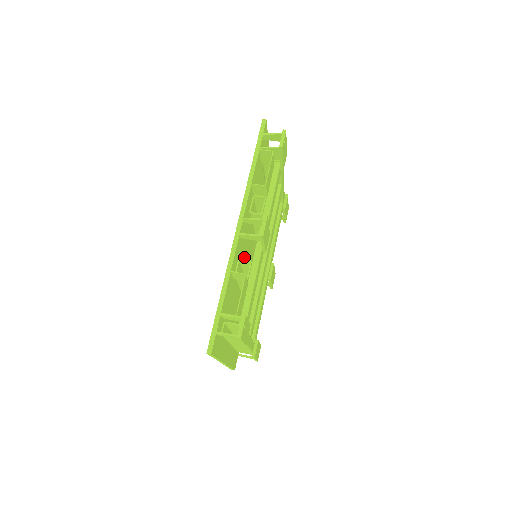
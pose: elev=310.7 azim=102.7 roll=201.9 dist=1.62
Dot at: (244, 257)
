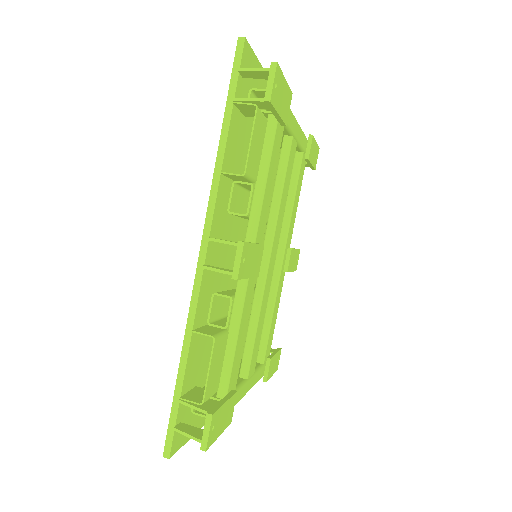
Dot at: occluded
